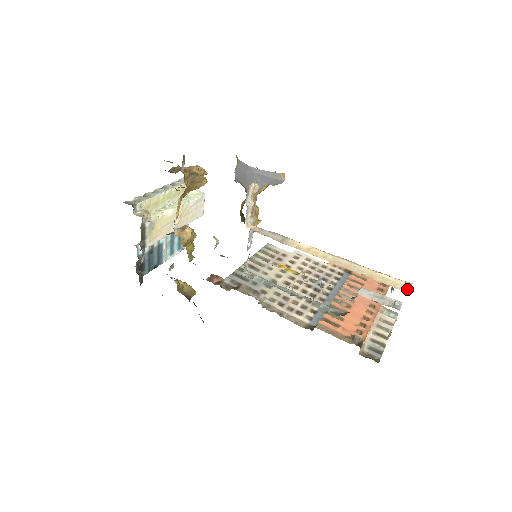
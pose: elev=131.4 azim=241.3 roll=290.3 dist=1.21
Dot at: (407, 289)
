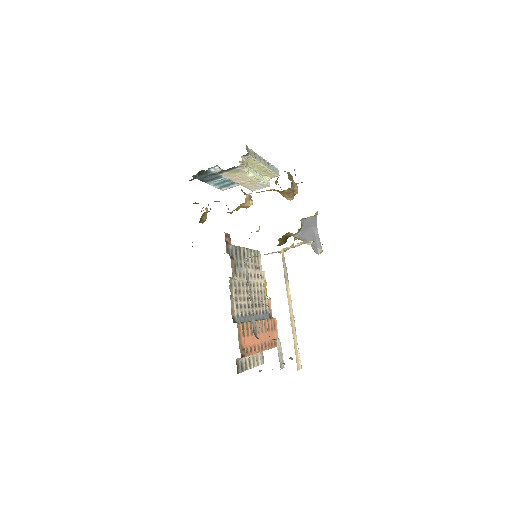
Dot at: (299, 368)
